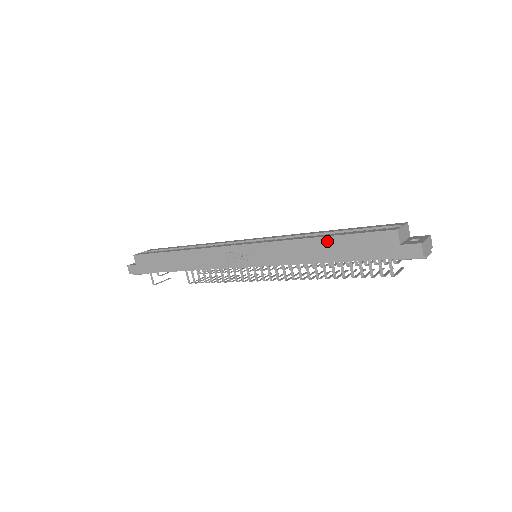
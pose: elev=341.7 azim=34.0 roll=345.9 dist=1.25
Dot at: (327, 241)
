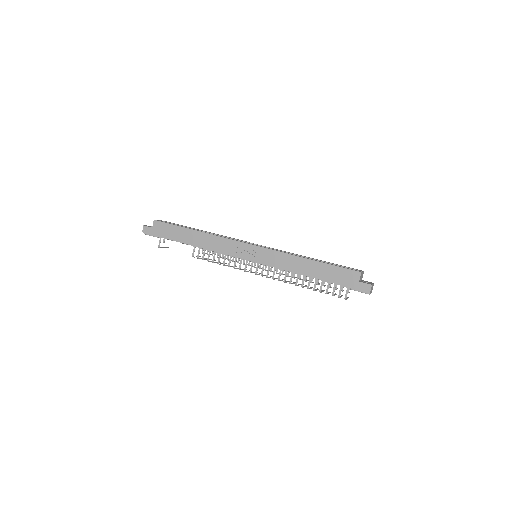
Dot at: (315, 264)
